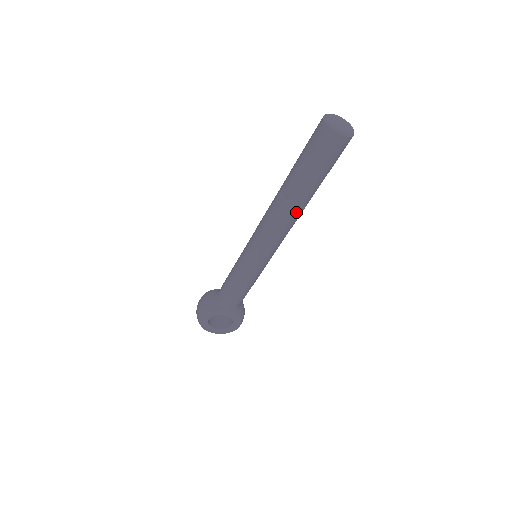
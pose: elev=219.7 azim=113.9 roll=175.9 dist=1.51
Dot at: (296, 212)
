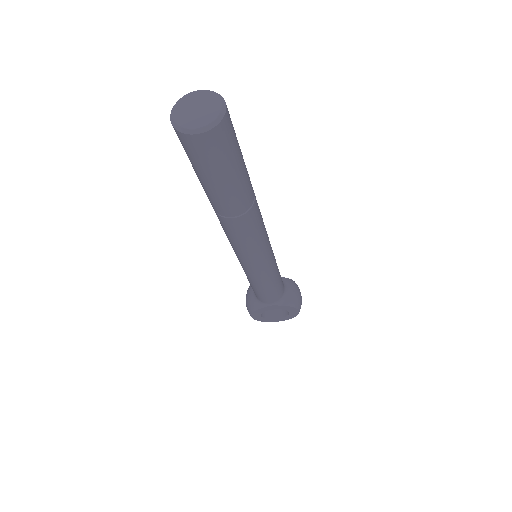
Dot at: (242, 220)
